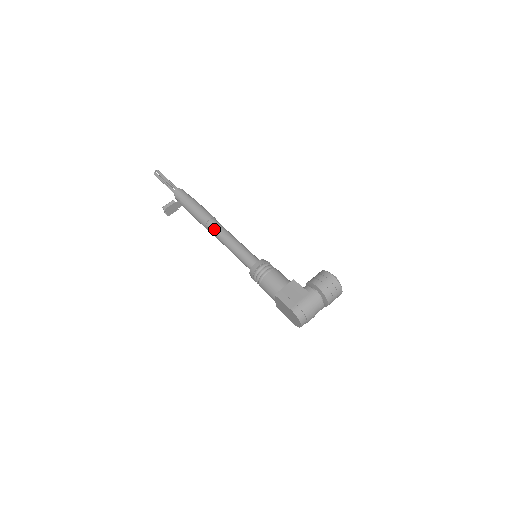
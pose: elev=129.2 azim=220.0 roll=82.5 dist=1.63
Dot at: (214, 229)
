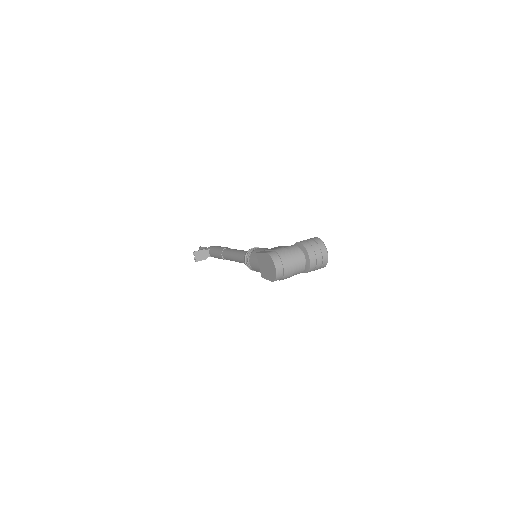
Dot at: (227, 251)
